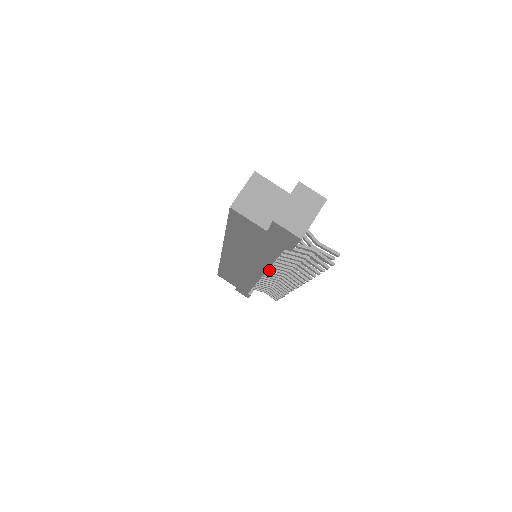
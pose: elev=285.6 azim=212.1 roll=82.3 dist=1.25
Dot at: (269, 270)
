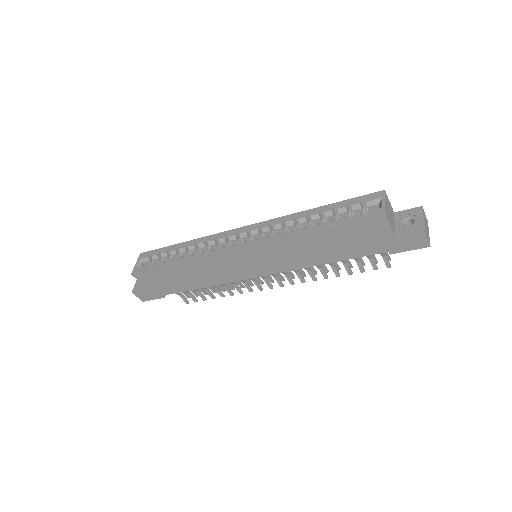
Dot at: occluded
